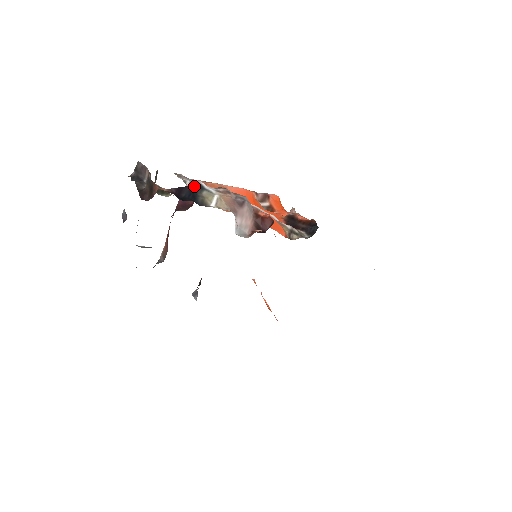
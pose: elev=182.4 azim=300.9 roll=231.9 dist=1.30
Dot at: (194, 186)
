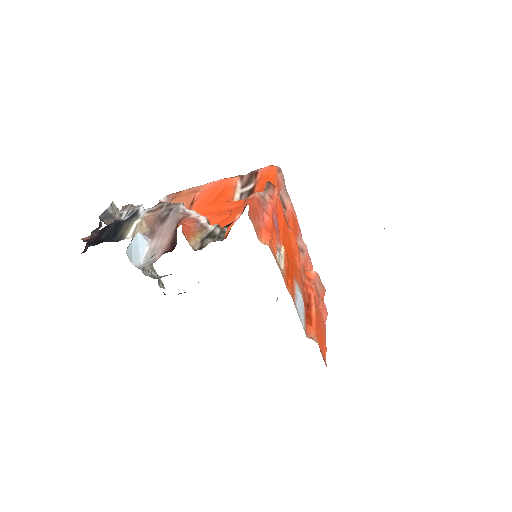
Dot at: (126, 217)
